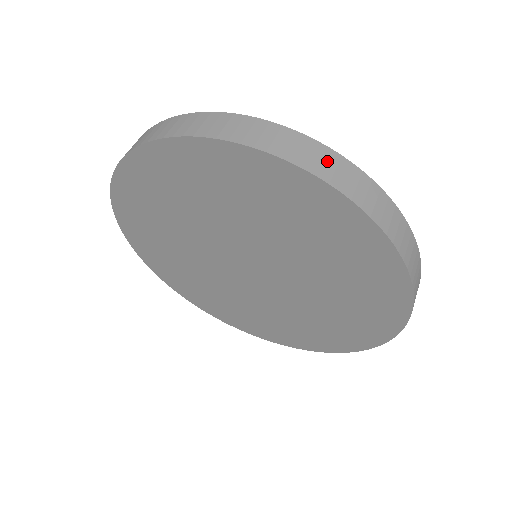
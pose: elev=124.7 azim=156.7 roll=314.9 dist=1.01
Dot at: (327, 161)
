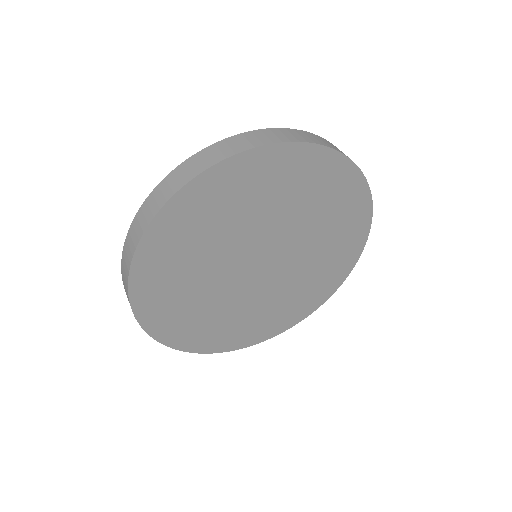
Dot at: (267, 135)
